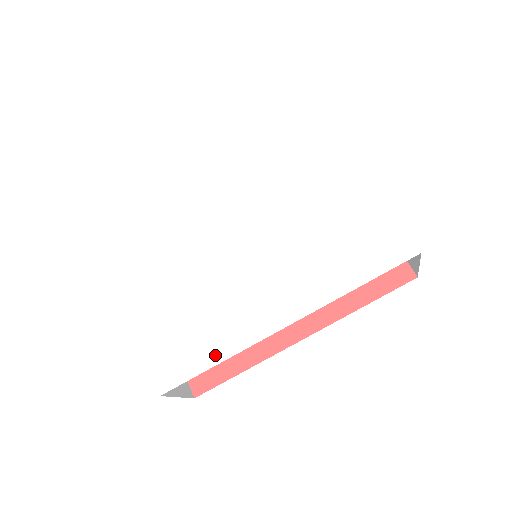
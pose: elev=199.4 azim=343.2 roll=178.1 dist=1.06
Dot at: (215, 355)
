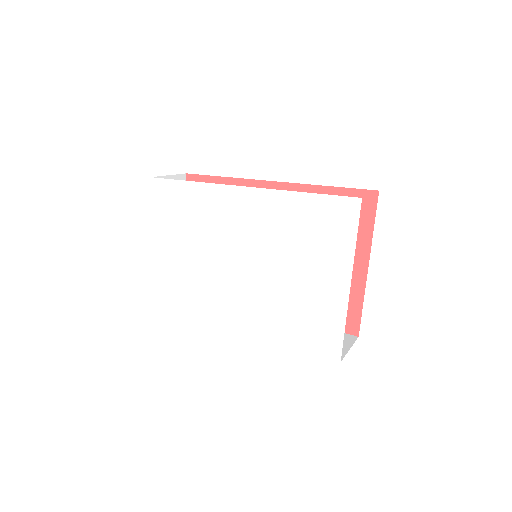
Dot at: (192, 314)
